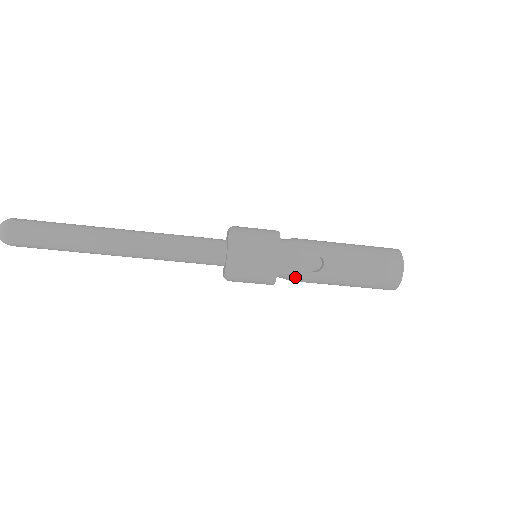
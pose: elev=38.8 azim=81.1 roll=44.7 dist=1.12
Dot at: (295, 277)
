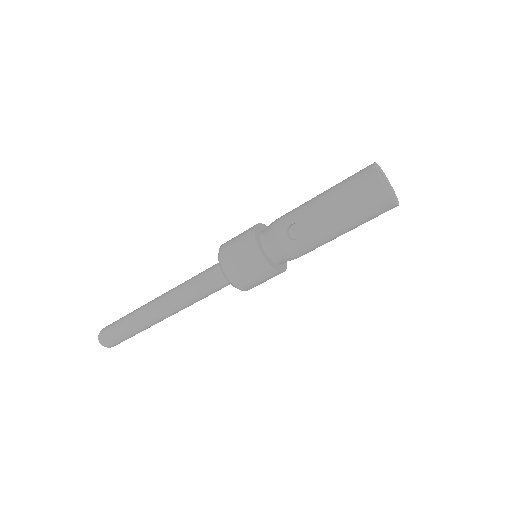
Dot at: (289, 254)
